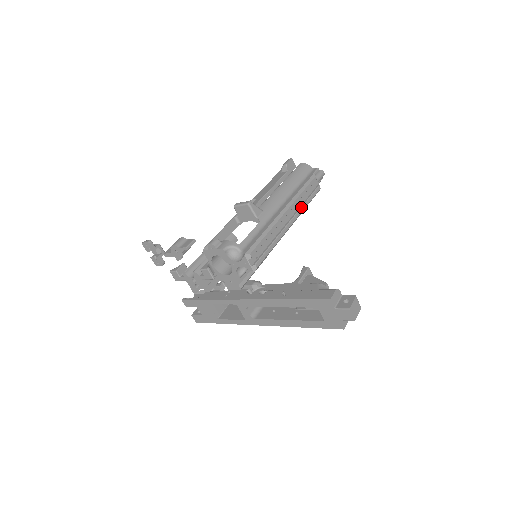
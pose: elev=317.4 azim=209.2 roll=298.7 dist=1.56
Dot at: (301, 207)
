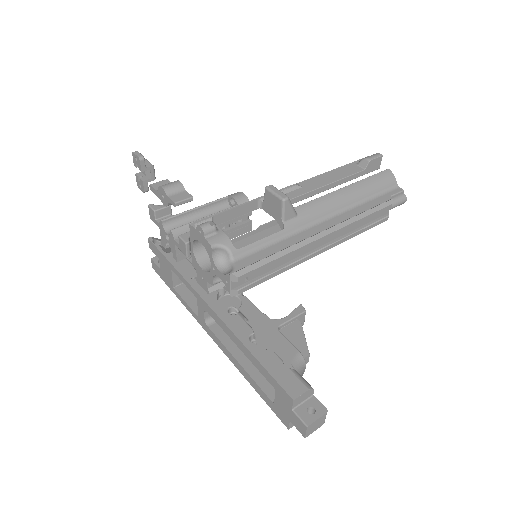
Dot at: (347, 236)
